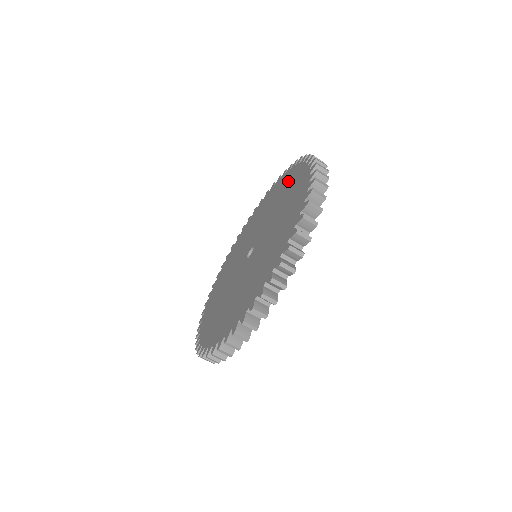
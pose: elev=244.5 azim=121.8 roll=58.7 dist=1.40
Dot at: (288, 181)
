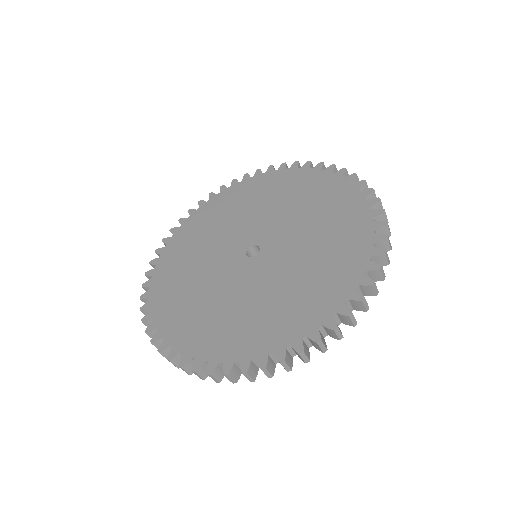
Dot at: (297, 182)
